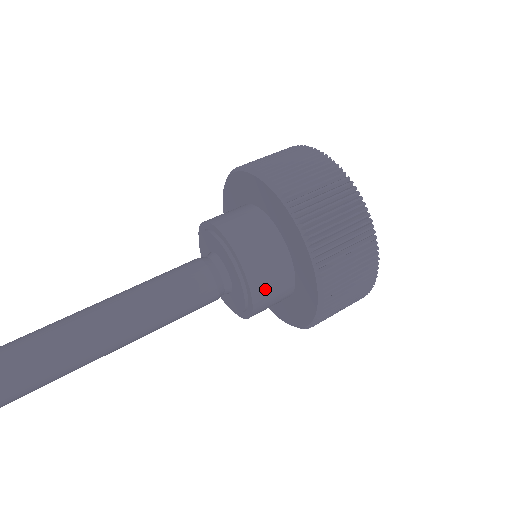
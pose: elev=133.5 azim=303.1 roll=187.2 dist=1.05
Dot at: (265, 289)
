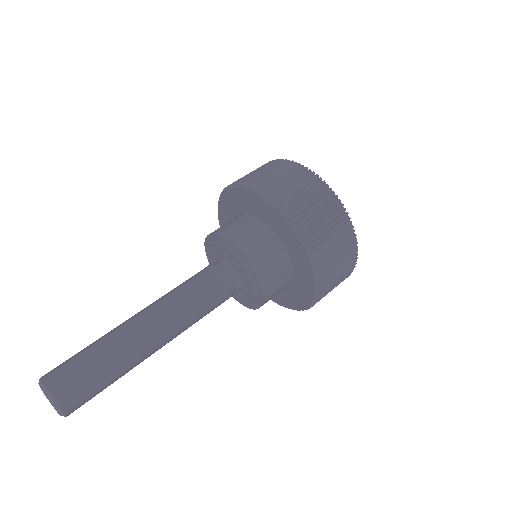
Dot at: (272, 293)
